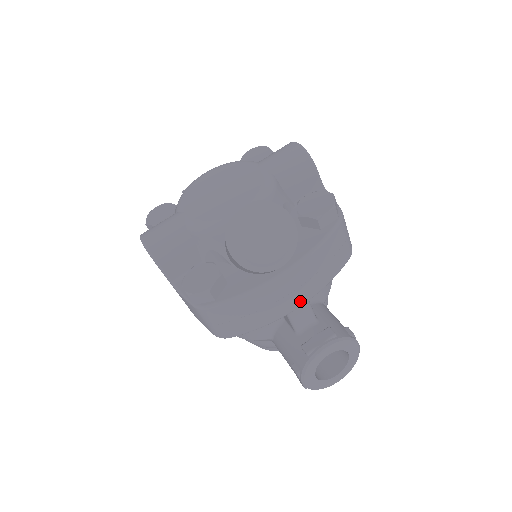
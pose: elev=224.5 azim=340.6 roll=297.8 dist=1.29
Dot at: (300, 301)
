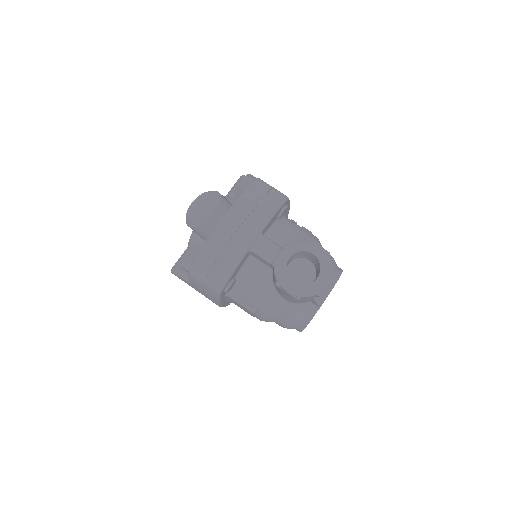
Dot at: (251, 235)
